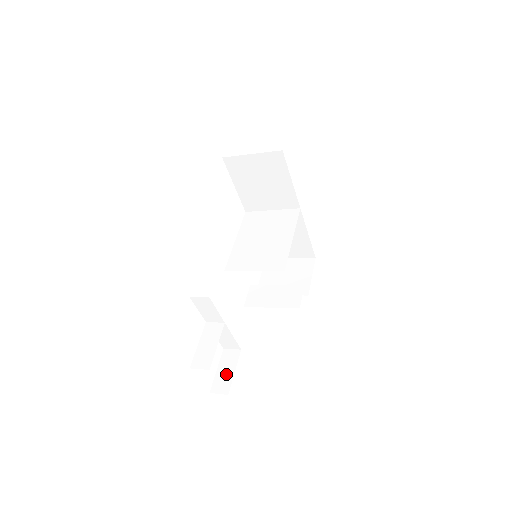
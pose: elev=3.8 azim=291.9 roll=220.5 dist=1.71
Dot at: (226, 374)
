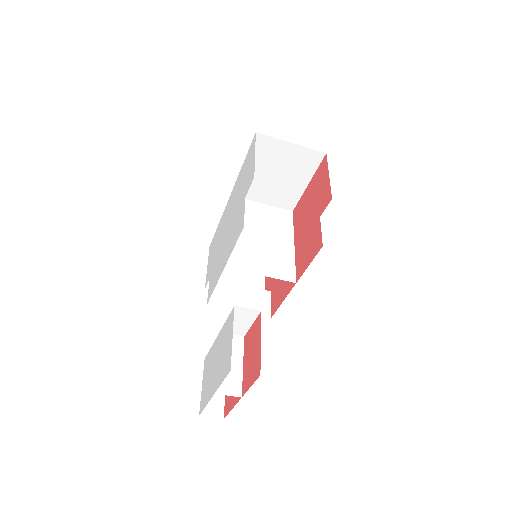
Dot at: occluded
